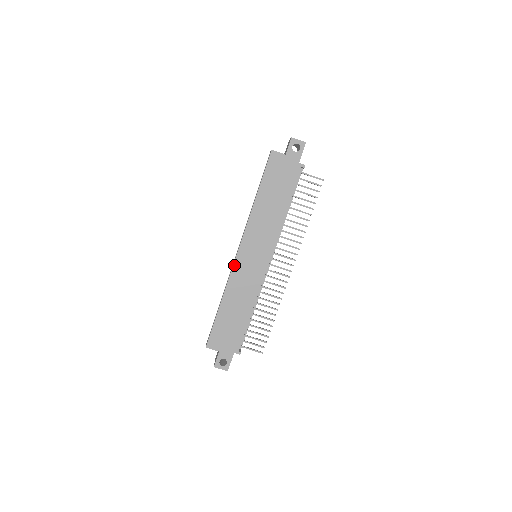
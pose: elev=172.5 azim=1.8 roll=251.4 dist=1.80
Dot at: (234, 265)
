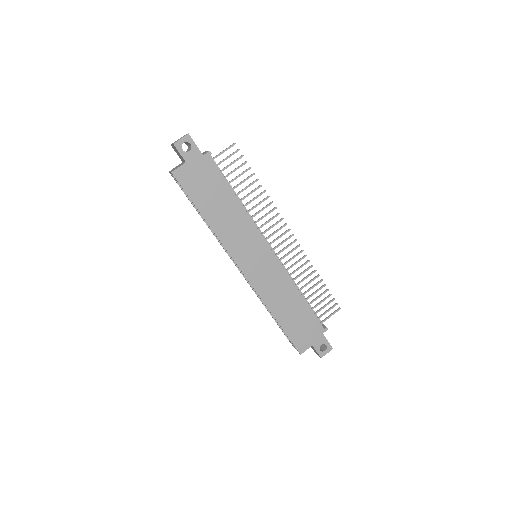
Dot at: (251, 283)
